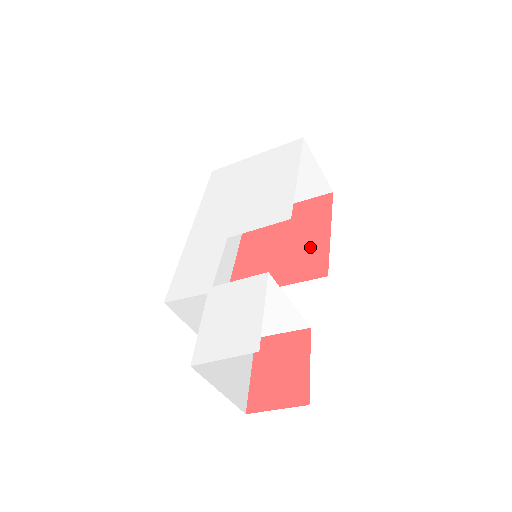
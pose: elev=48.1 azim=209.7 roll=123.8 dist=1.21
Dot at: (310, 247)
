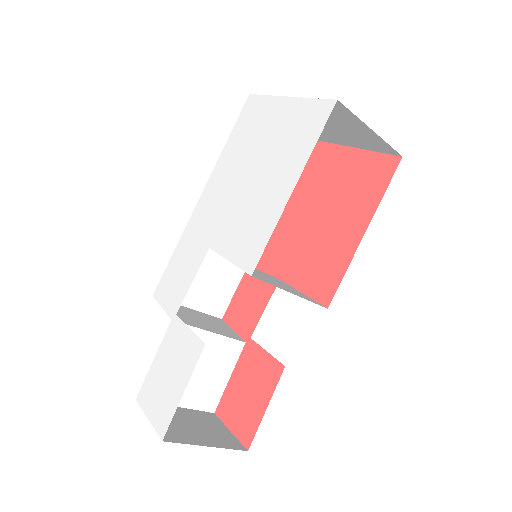
Dot at: (335, 246)
